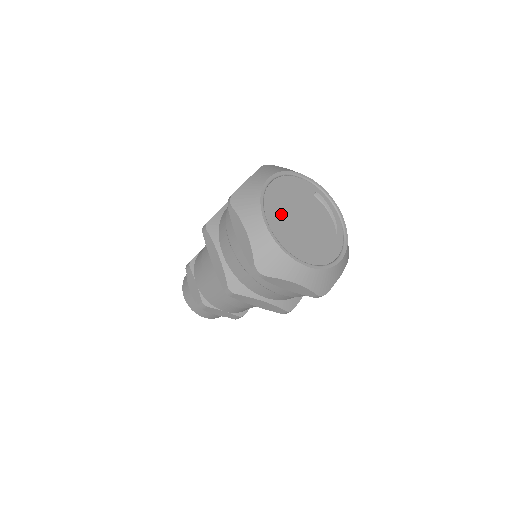
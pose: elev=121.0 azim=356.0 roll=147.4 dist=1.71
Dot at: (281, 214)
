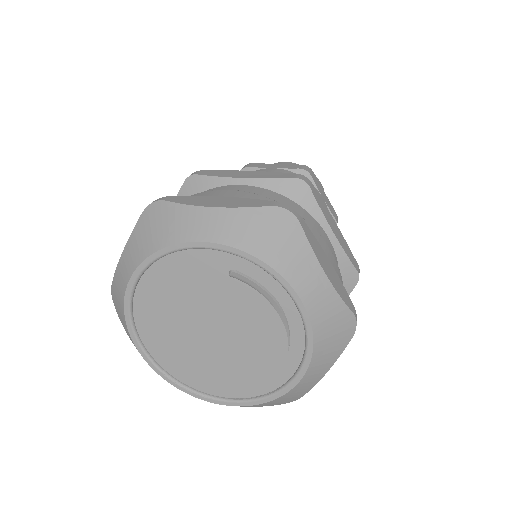
Dot at: (169, 334)
